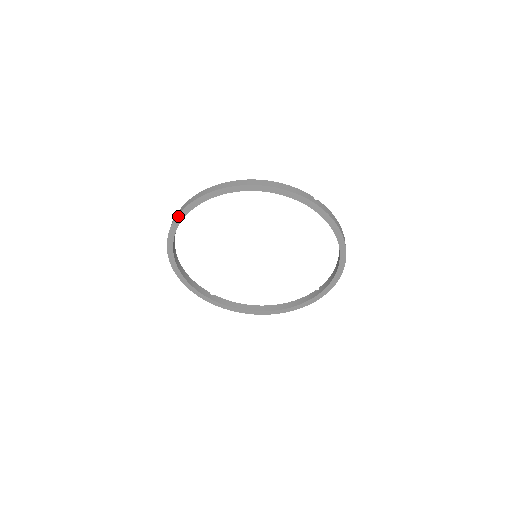
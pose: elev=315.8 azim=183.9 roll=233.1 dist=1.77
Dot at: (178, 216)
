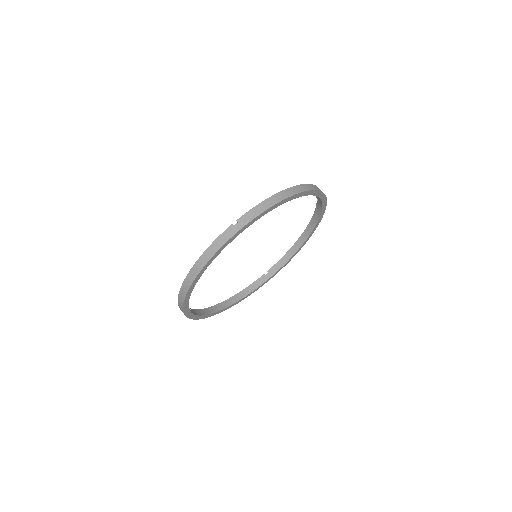
Dot at: (190, 318)
